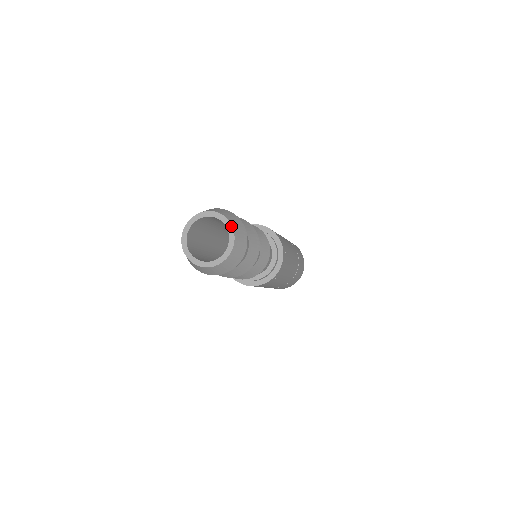
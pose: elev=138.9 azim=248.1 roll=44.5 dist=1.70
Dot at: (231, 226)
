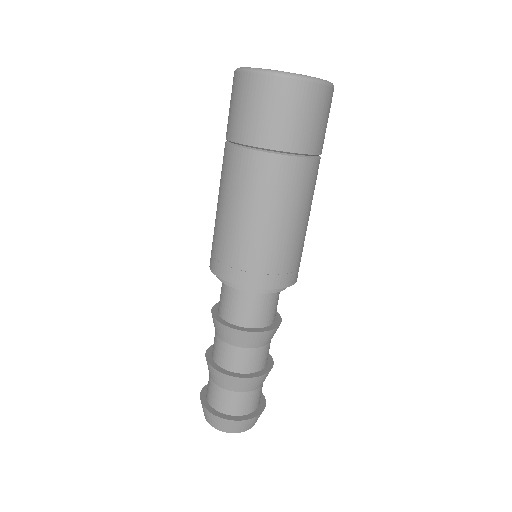
Dot at: occluded
